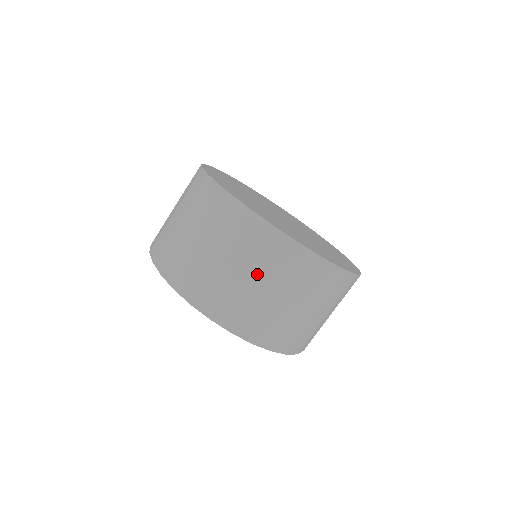
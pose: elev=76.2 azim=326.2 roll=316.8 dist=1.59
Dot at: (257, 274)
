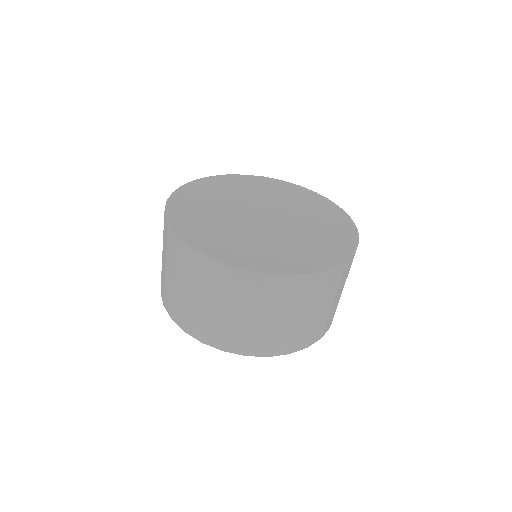
Dot at: (170, 267)
